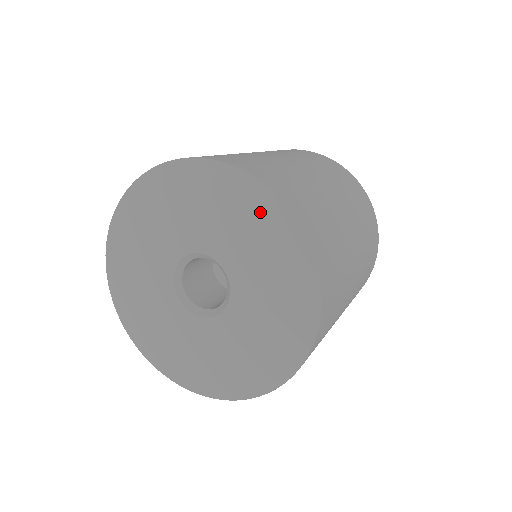
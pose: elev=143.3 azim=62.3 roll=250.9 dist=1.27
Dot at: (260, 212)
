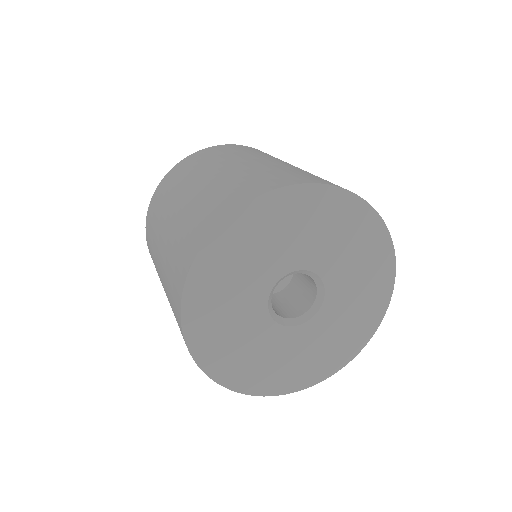
Dot at: (363, 228)
